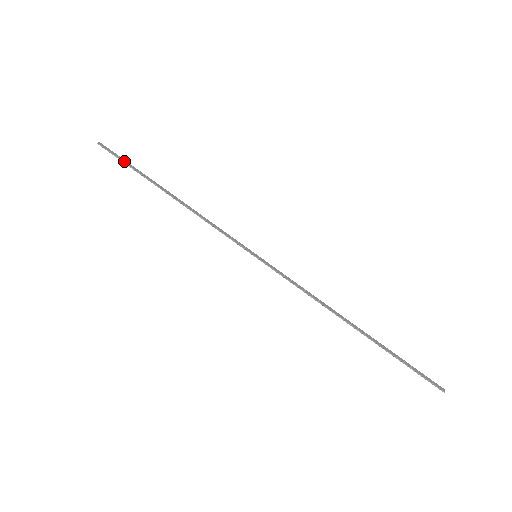
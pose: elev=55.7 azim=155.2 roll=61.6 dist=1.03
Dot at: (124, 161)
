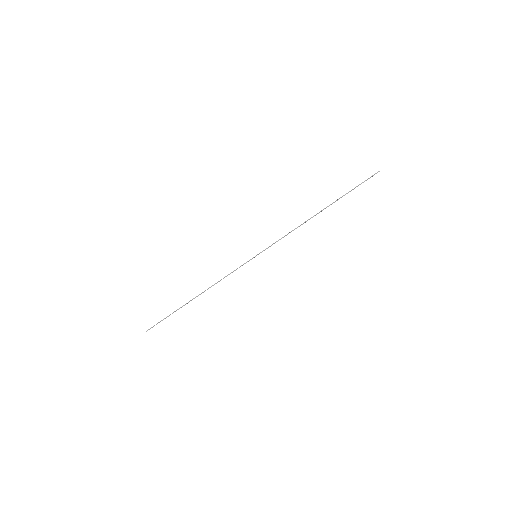
Dot at: (164, 318)
